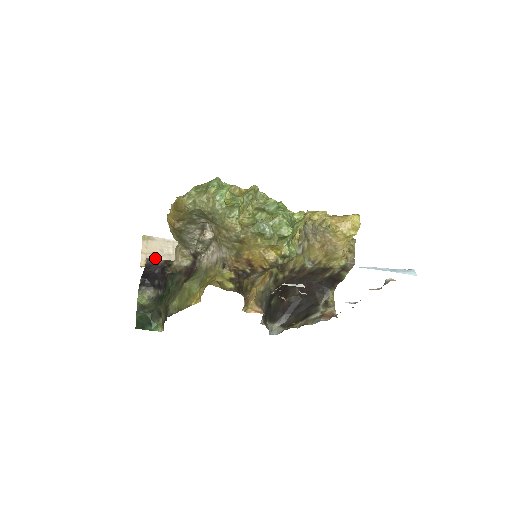
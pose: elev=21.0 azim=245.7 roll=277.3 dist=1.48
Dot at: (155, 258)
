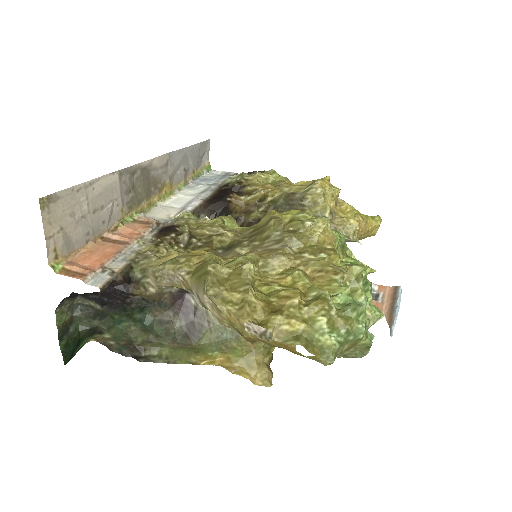
Dot at: (67, 236)
